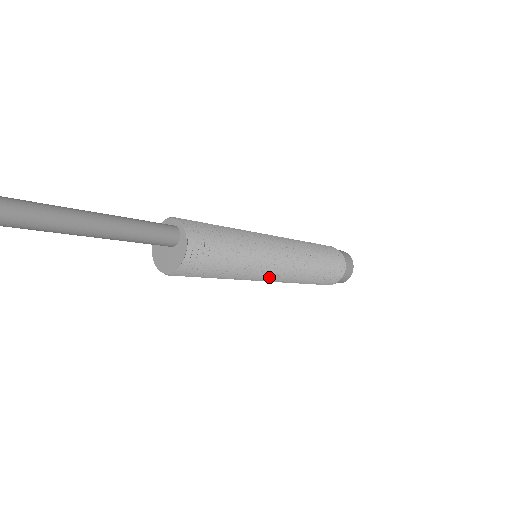
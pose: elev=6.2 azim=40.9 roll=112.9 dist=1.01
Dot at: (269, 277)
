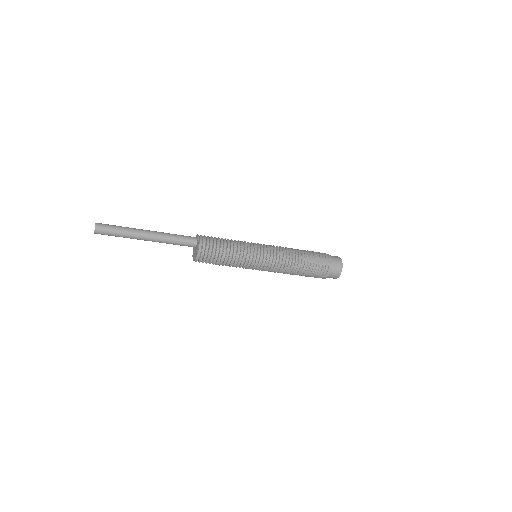
Dot at: (263, 265)
